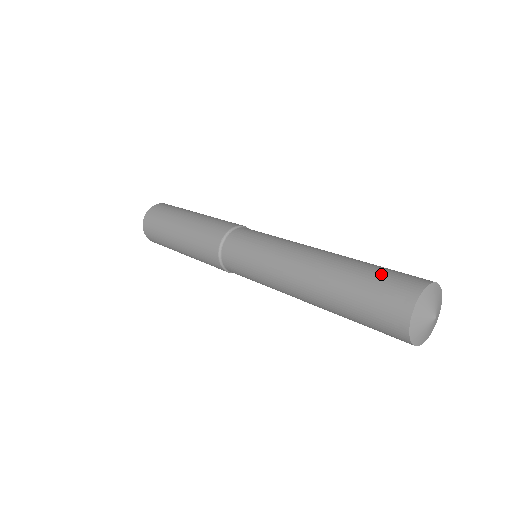
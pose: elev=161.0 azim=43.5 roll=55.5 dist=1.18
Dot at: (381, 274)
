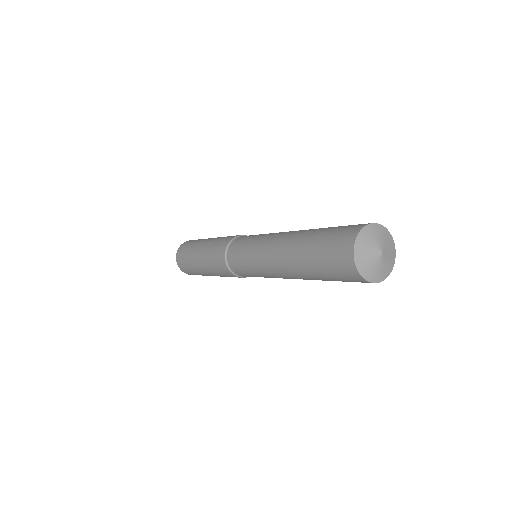
Dot at: occluded
